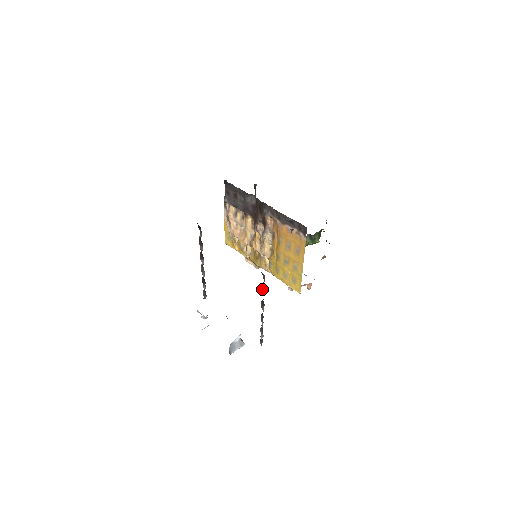
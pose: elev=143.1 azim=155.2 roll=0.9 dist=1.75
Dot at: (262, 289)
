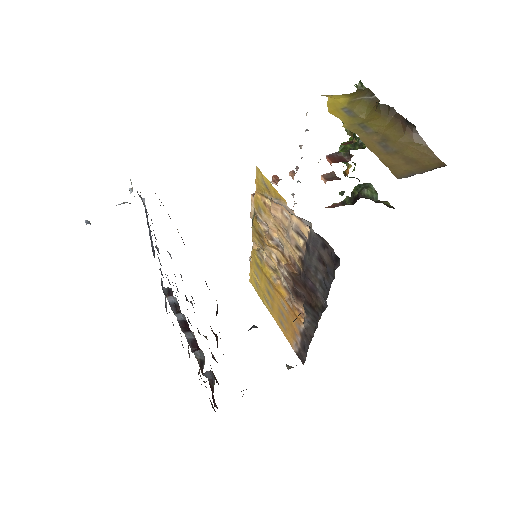
Dot at: occluded
